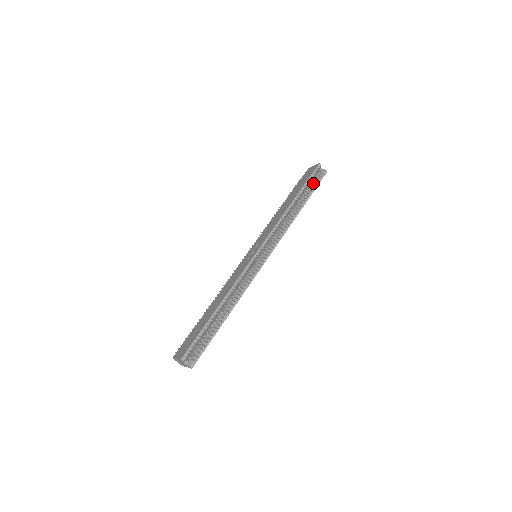
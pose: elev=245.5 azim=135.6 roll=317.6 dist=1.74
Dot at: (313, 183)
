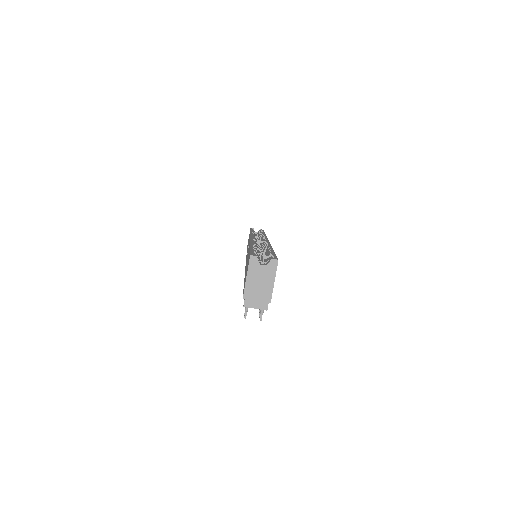
Dot at: occluded
